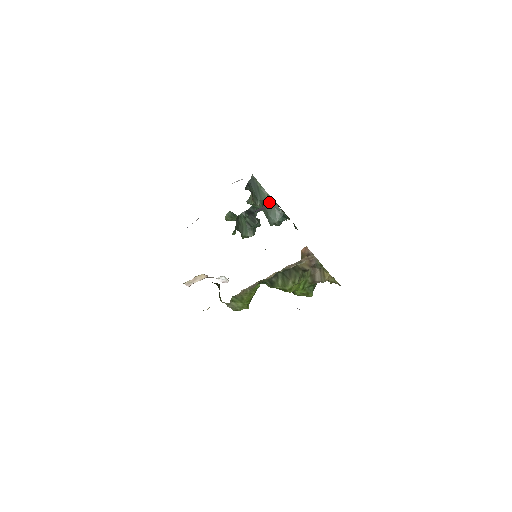
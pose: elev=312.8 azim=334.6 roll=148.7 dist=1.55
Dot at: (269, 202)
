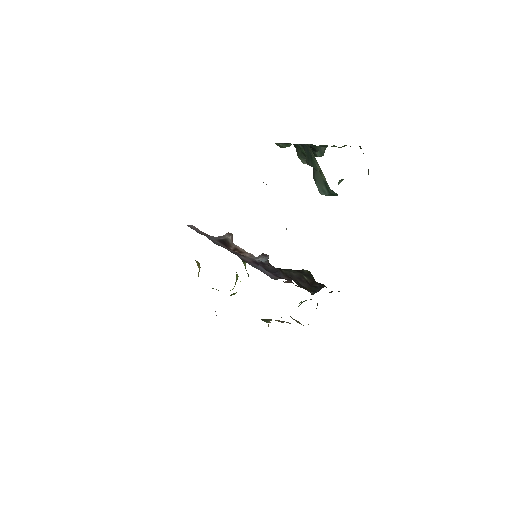
Dot at: occluded
